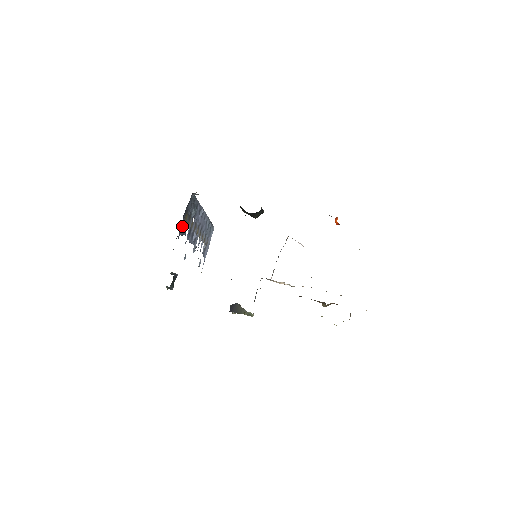
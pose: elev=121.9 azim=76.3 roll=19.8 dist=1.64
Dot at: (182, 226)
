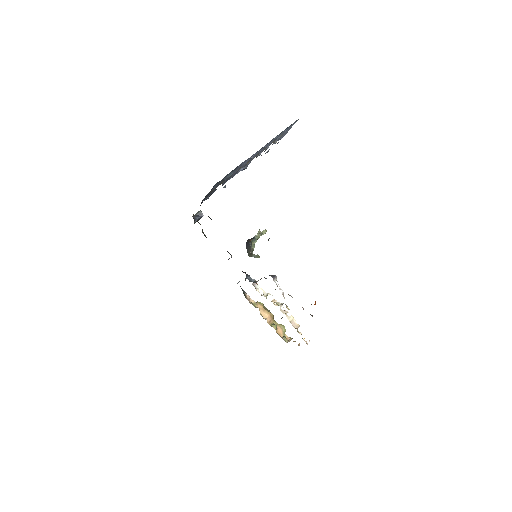
Dot at: (205, 198)
